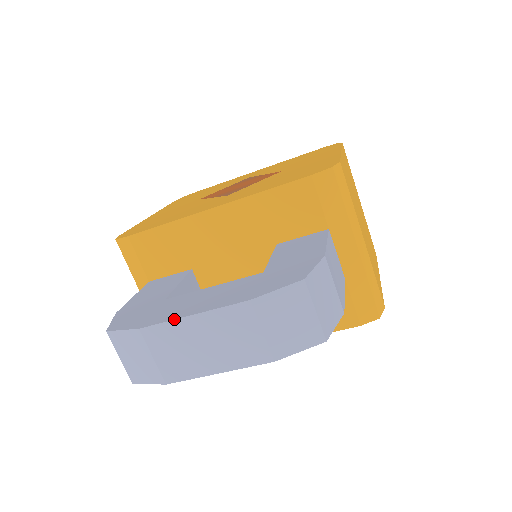
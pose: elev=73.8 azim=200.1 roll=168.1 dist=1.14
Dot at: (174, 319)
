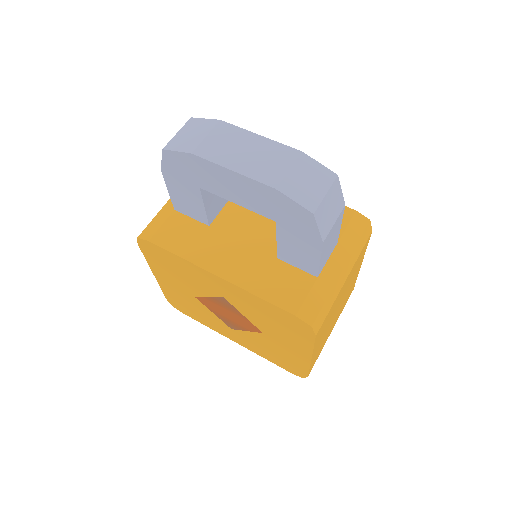
Dot at: (247, 130)
